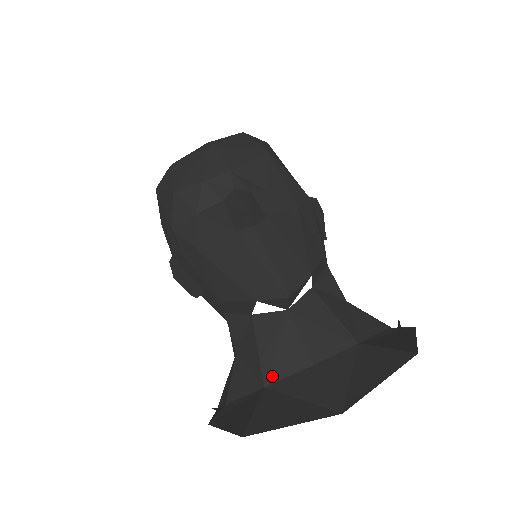
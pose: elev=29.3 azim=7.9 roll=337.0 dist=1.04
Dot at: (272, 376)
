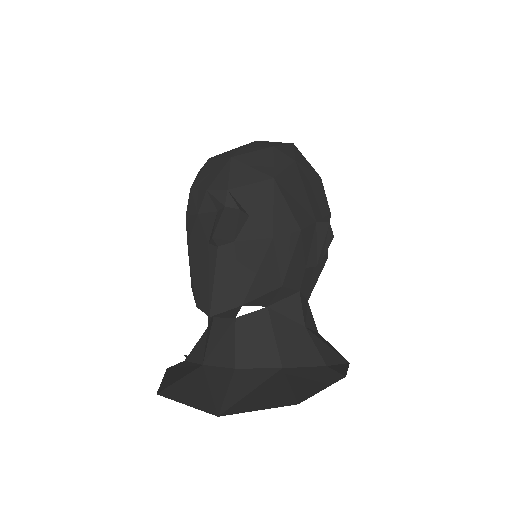
Dot at: (209, 360)
